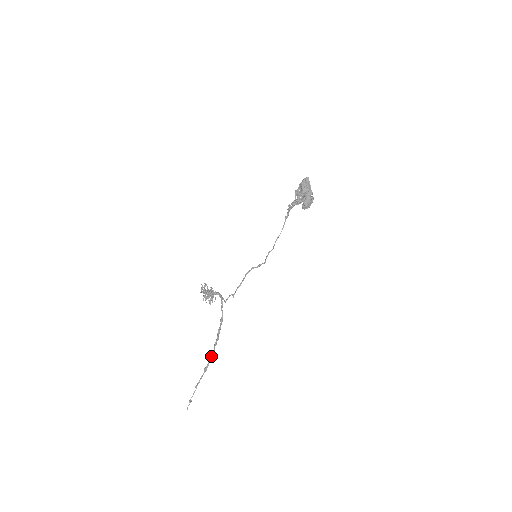
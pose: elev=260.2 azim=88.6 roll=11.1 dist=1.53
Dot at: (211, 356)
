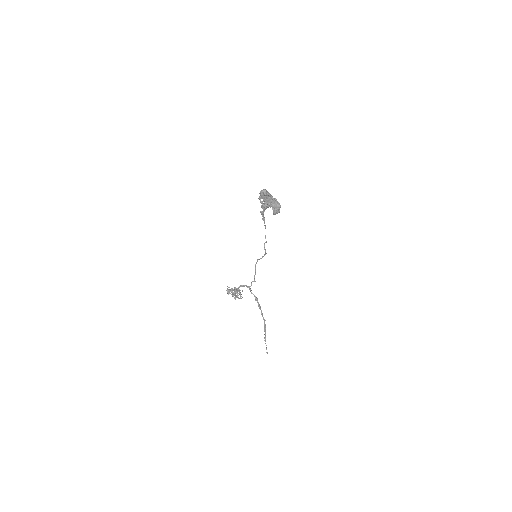
Dot at: (264, 322)
